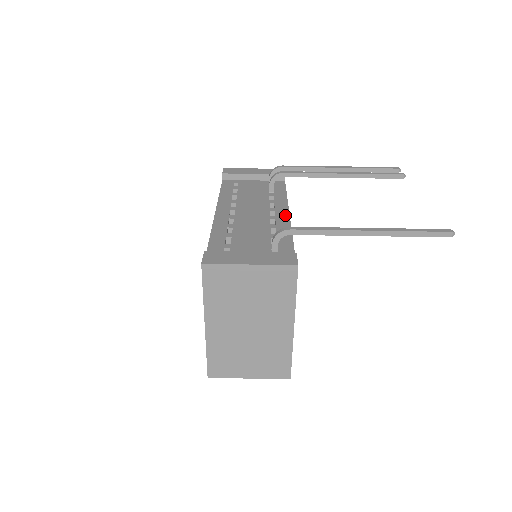
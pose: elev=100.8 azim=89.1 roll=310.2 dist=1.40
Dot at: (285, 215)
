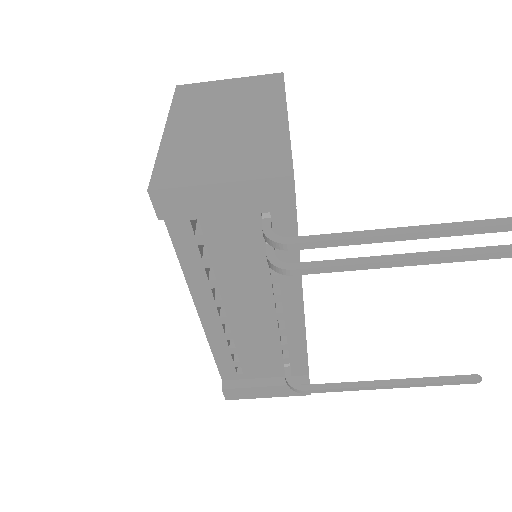
Dot at: (297, 311)
